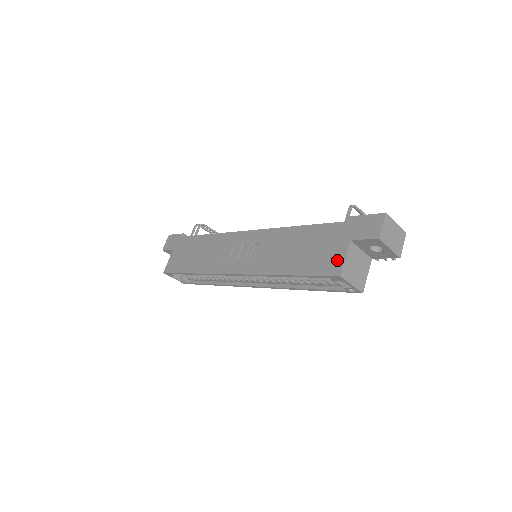
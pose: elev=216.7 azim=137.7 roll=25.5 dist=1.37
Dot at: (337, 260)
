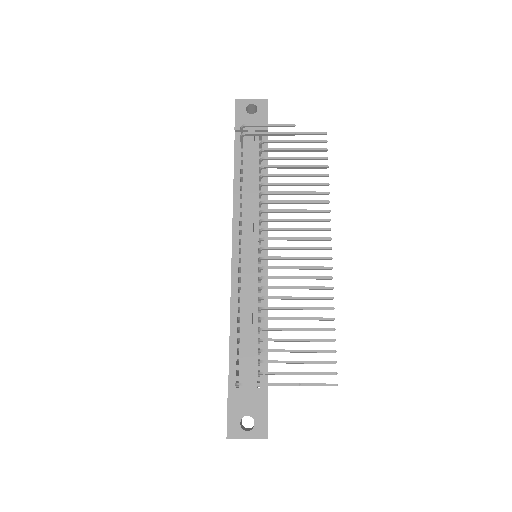
Dot at: occluded
